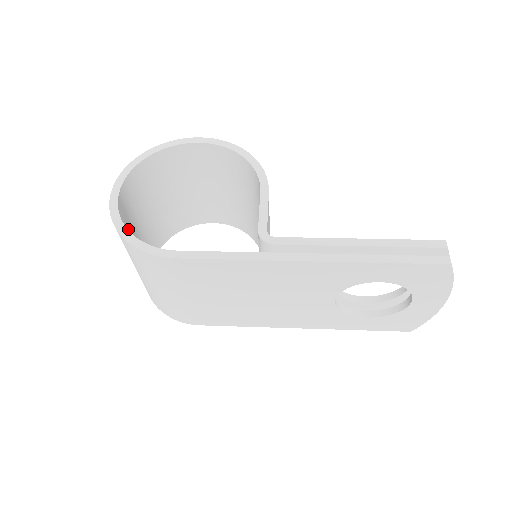
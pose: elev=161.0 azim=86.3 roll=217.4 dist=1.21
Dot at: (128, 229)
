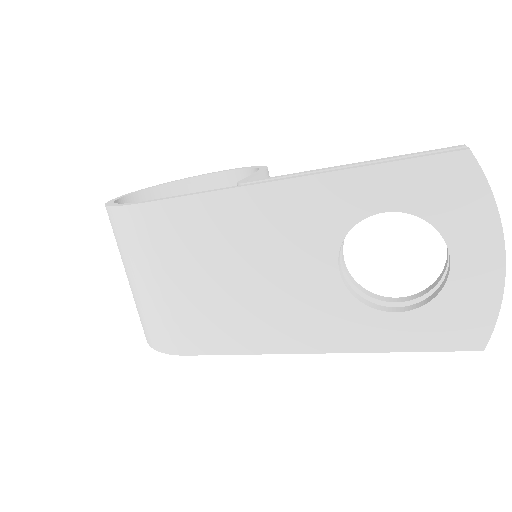
Dot at: occluded
